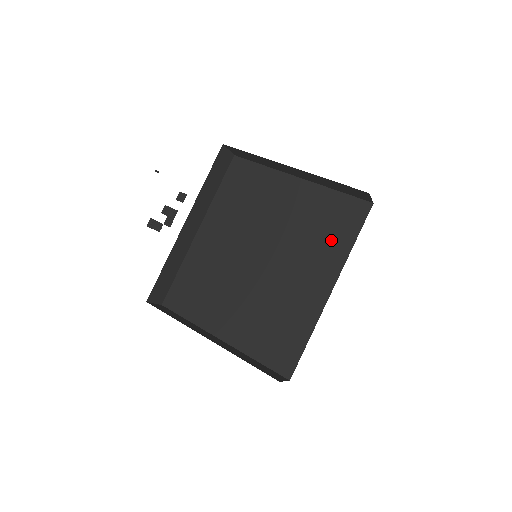
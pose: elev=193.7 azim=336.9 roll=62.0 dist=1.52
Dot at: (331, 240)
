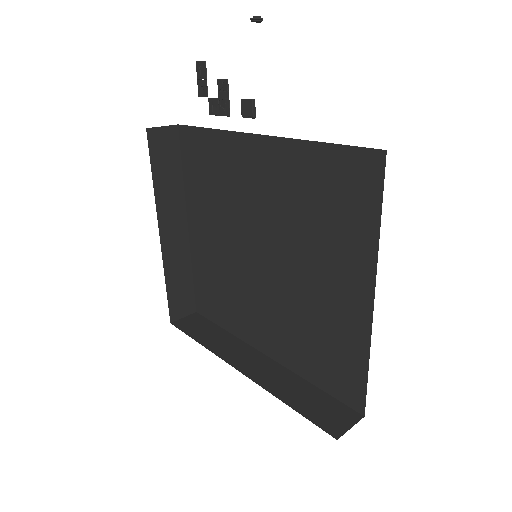
Dot at: (308, 355)
